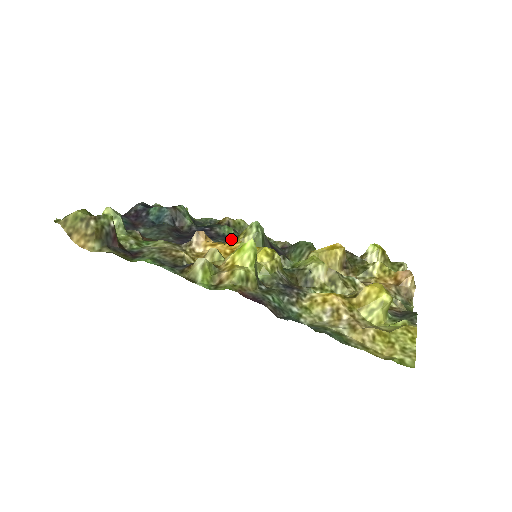
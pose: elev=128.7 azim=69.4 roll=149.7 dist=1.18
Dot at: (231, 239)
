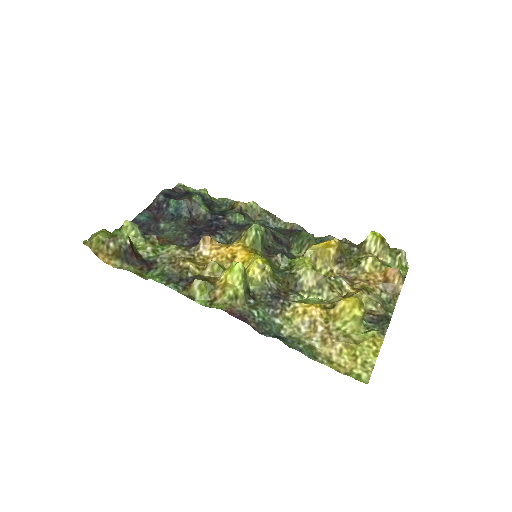
Dot at: (239, 231)
